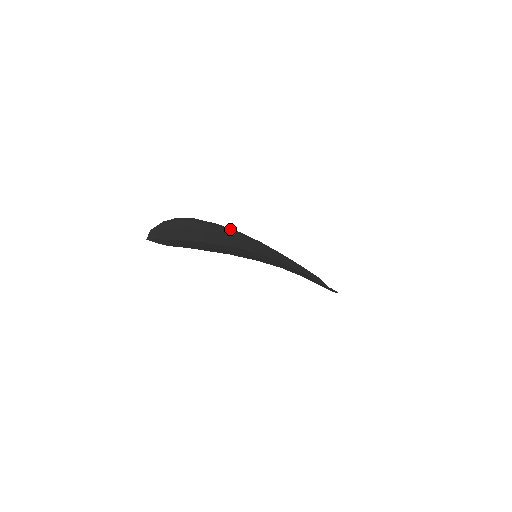
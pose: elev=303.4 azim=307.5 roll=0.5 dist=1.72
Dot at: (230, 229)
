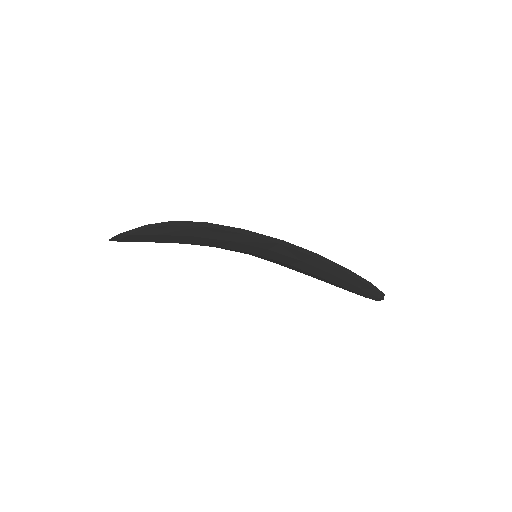
Dot at: occluded
